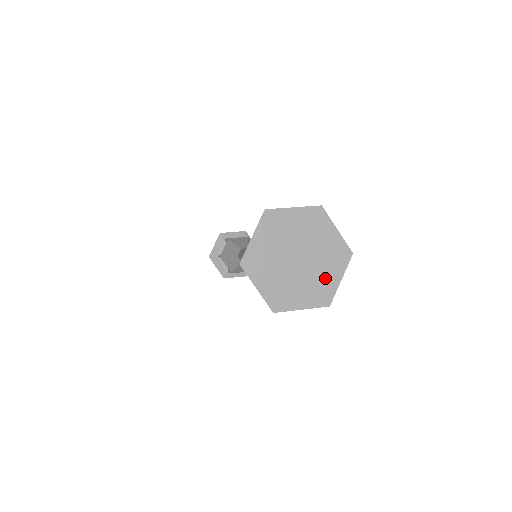
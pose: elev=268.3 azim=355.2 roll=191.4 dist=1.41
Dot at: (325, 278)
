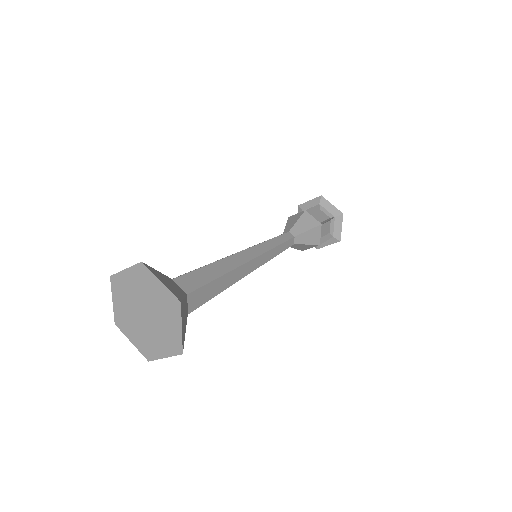
Dot at: (170, 328)
